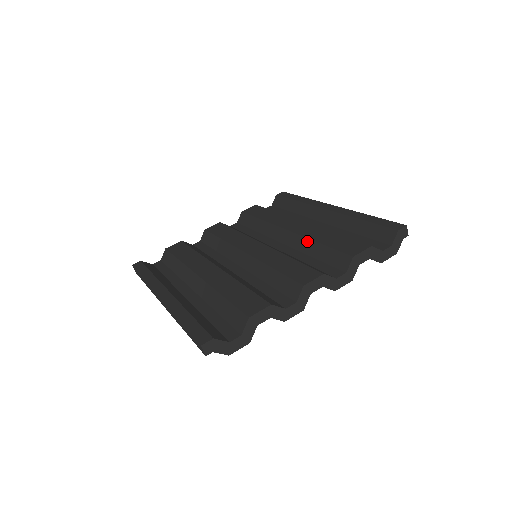
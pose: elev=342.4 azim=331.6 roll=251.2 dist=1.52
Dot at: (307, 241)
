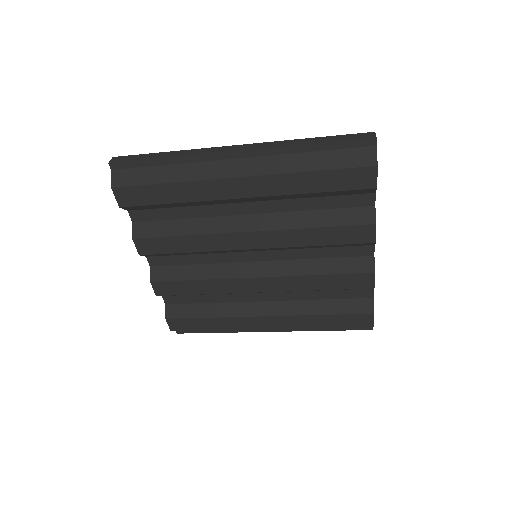
Dot at: occluded
